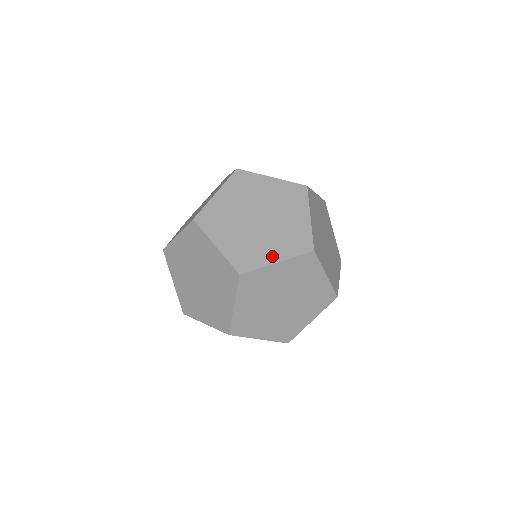
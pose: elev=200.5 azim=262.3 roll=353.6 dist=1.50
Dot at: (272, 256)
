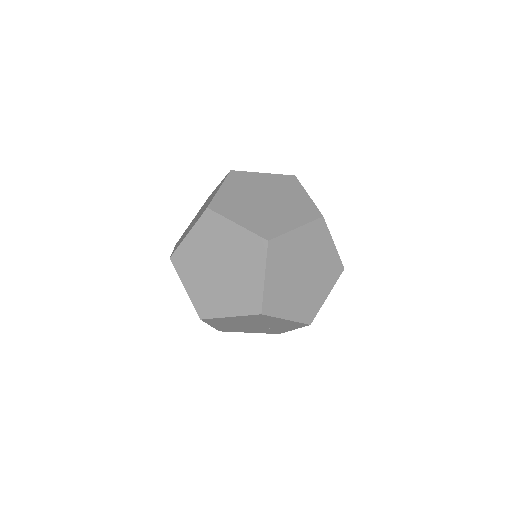
Dot at: occluded
